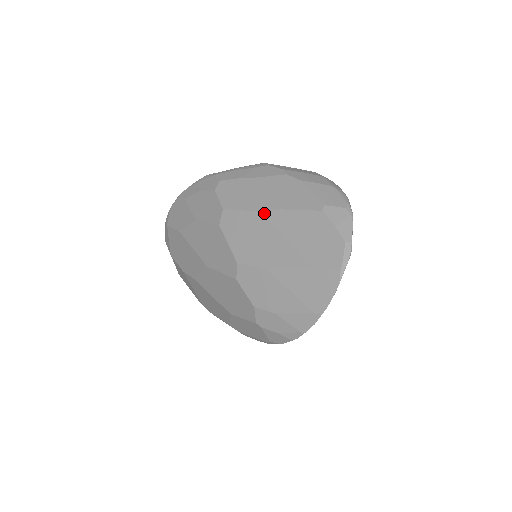
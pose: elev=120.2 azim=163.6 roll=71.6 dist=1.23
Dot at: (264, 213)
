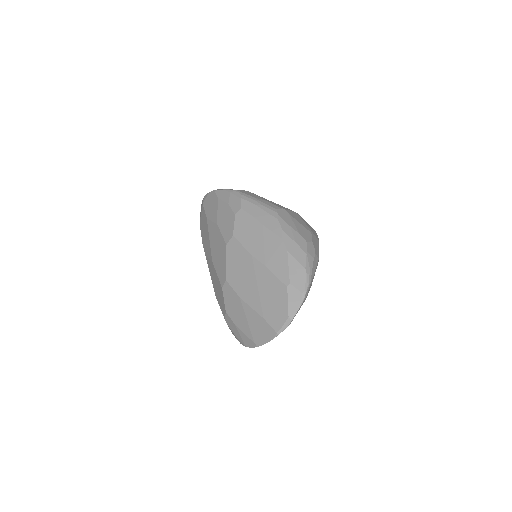
Dot at: (254, 260)
